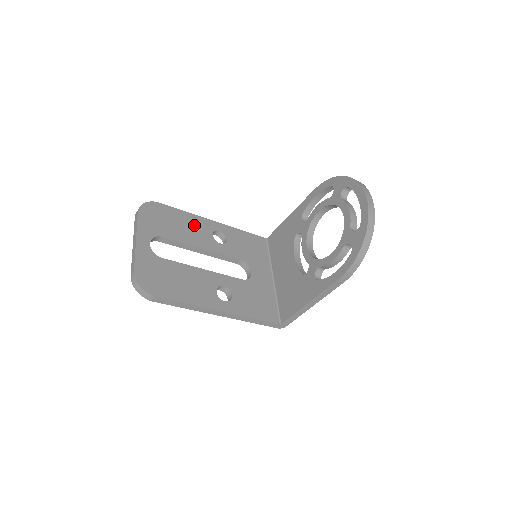
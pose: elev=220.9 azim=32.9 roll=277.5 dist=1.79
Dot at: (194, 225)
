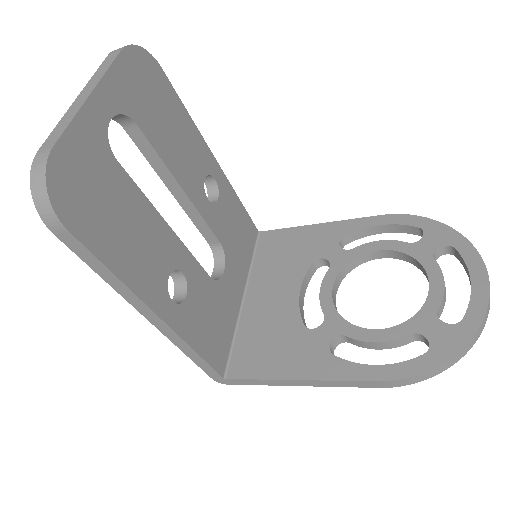
Dot at: (189, 144)
